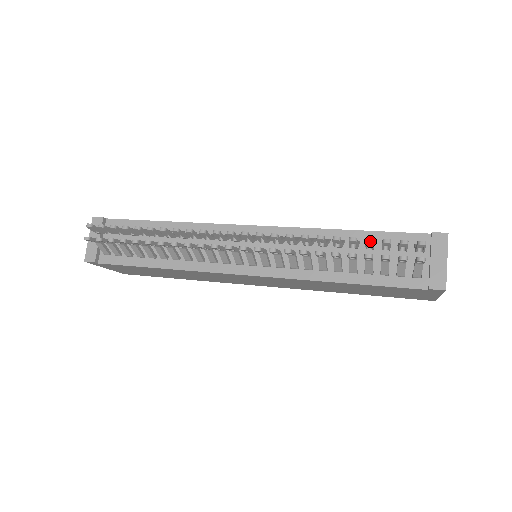
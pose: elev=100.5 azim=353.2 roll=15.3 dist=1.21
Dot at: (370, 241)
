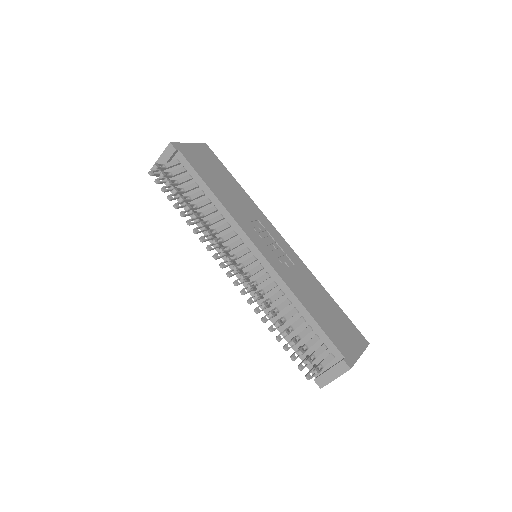
Dot at: (292, 344)
